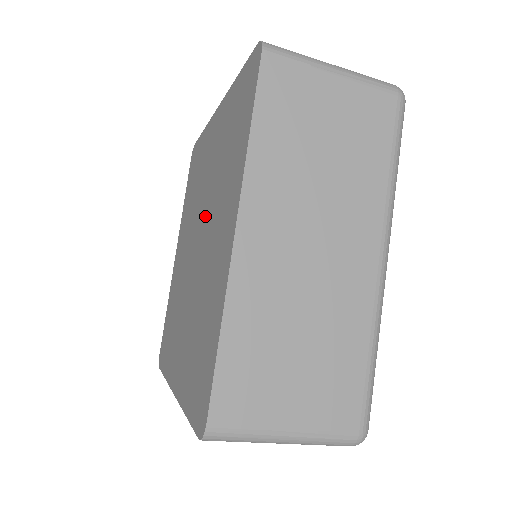
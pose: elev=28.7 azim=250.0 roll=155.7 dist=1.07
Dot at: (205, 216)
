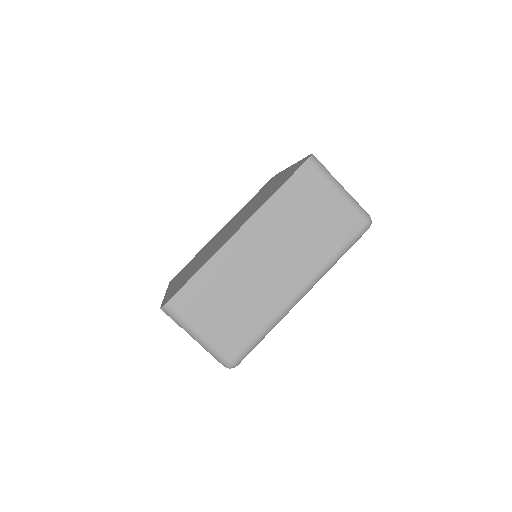
Dot at: occluded
